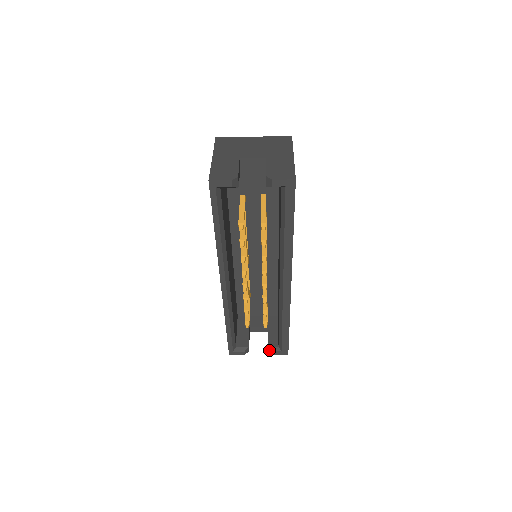
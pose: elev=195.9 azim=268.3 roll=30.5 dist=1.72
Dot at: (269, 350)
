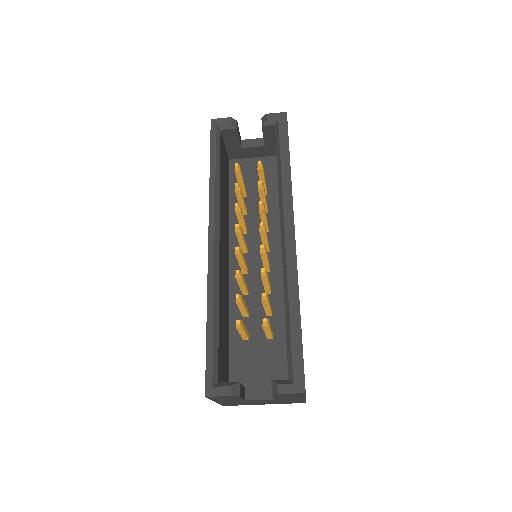
Dot at: (273, 389)
